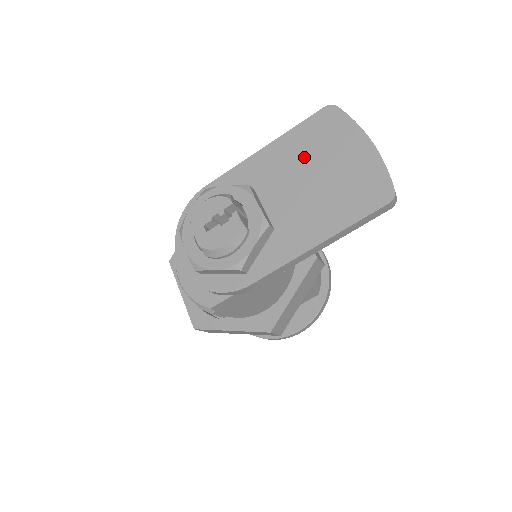
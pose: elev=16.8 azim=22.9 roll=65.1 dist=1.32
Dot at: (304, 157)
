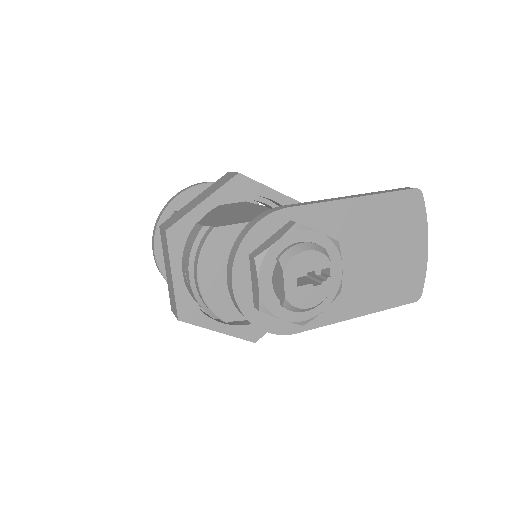
Dot at: (382, 230)
